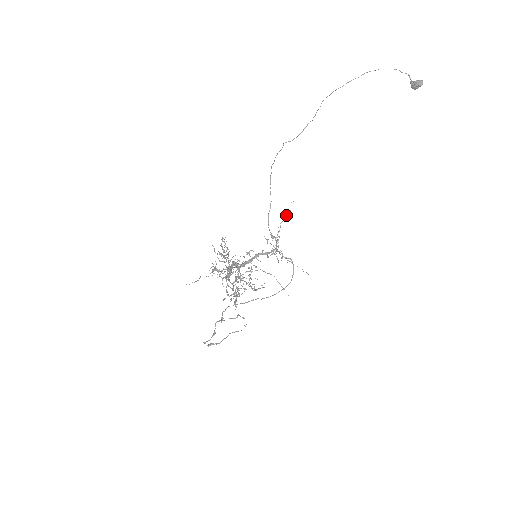
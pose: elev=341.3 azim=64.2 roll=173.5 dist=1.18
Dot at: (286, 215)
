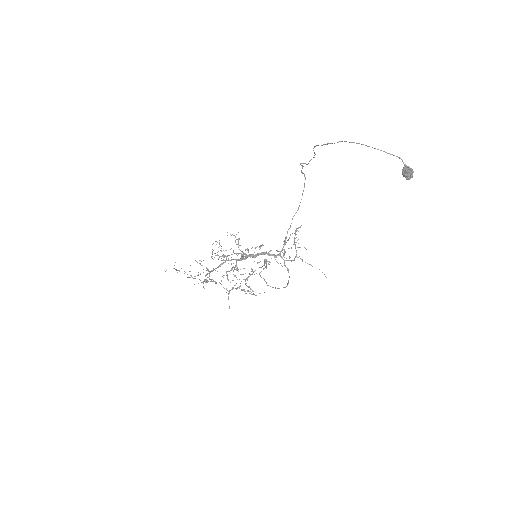
Dot at: occluded
